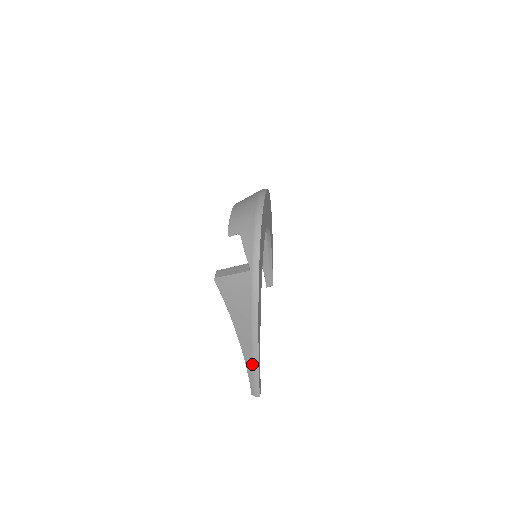
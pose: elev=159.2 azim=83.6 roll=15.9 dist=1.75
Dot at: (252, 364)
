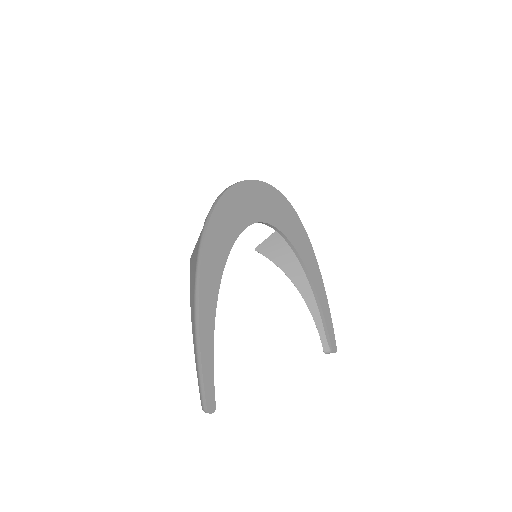
Dot at: (196, 349)
